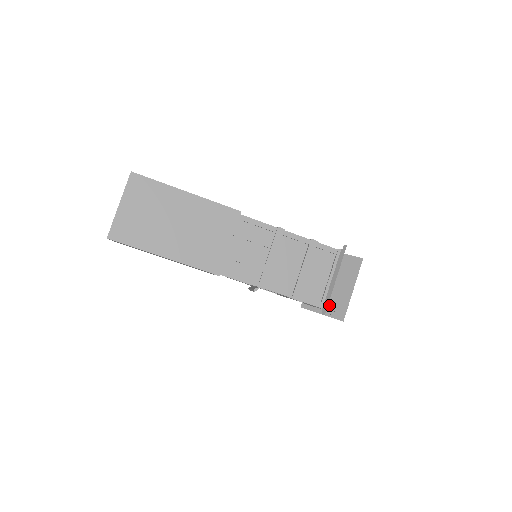
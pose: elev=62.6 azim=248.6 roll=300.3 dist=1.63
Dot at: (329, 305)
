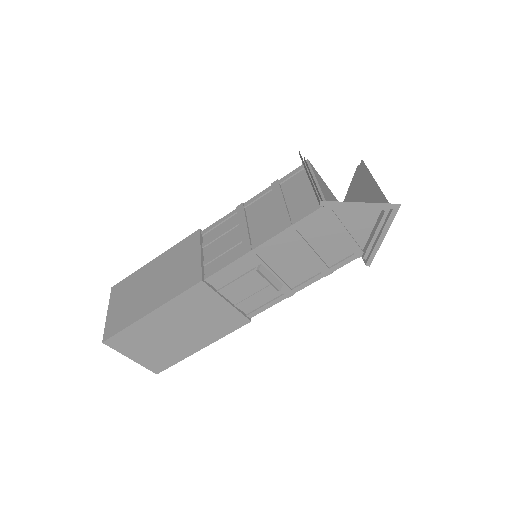
Dot at: occluded
